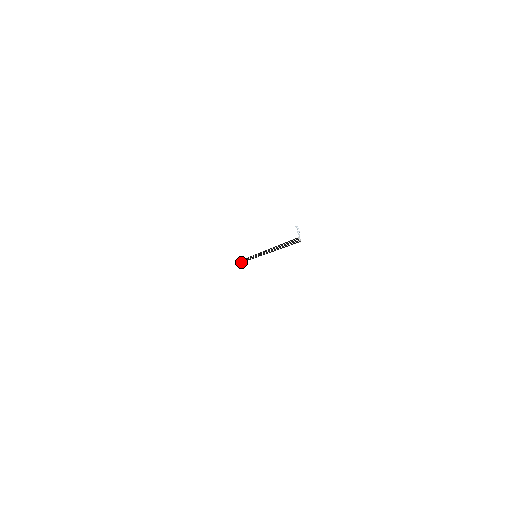
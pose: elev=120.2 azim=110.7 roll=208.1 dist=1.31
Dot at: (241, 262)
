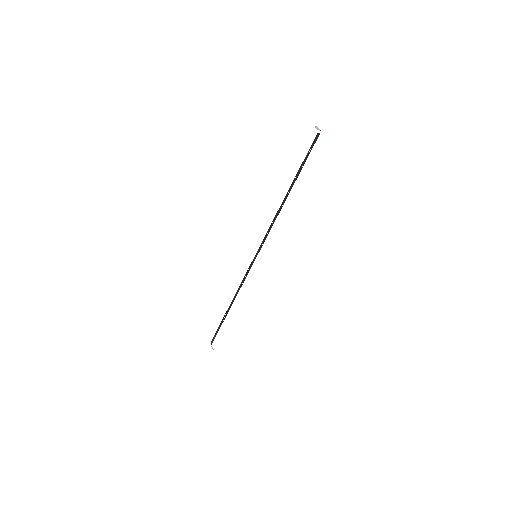
Dot at: (225, 317)
